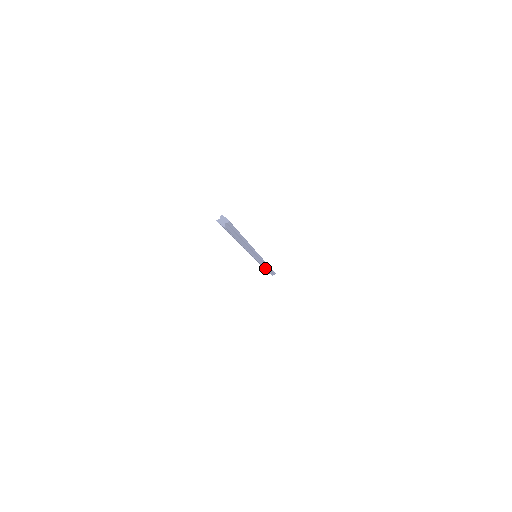
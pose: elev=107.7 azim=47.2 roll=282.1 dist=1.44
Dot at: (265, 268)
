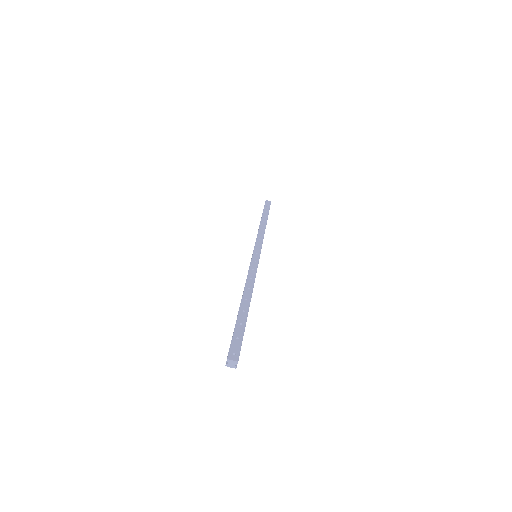
Dot at: occluded
